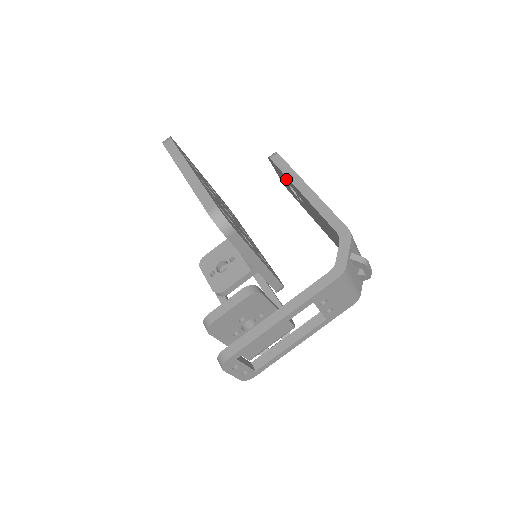
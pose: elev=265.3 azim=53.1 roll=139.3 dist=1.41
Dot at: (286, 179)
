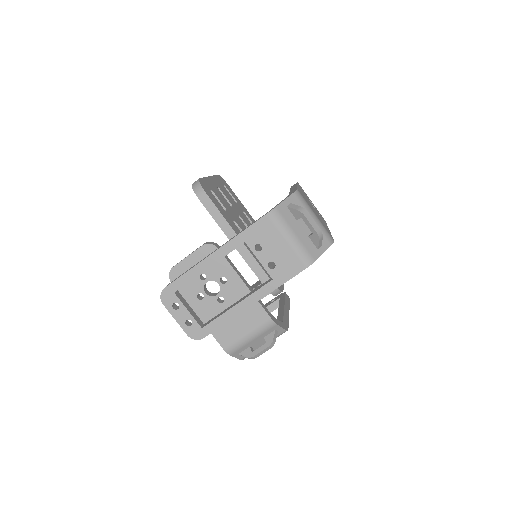
Dot at: occluded
